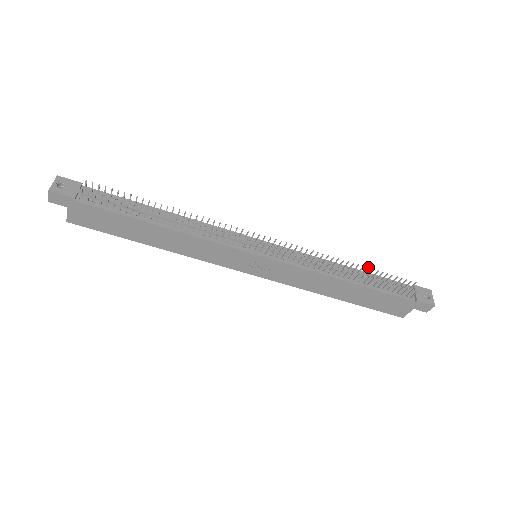
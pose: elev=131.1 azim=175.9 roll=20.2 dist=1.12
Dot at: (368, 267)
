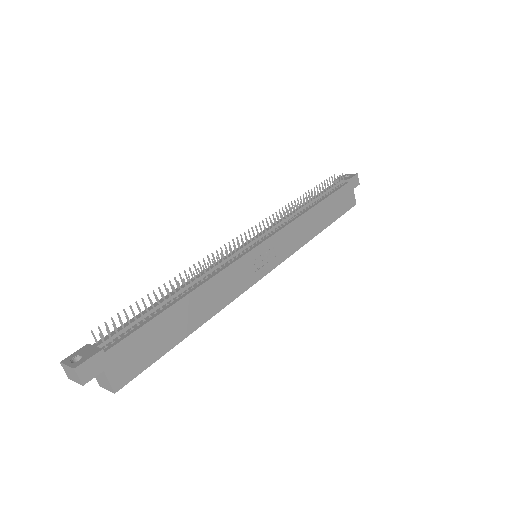
Dot at: (308, 191)
